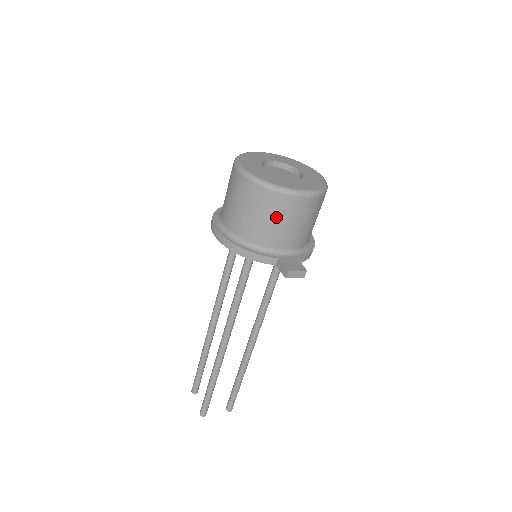
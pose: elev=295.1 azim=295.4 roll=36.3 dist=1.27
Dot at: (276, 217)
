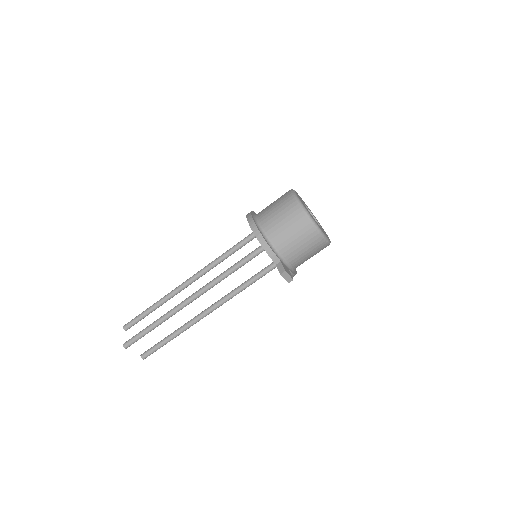
Dot at: (298, 236)
